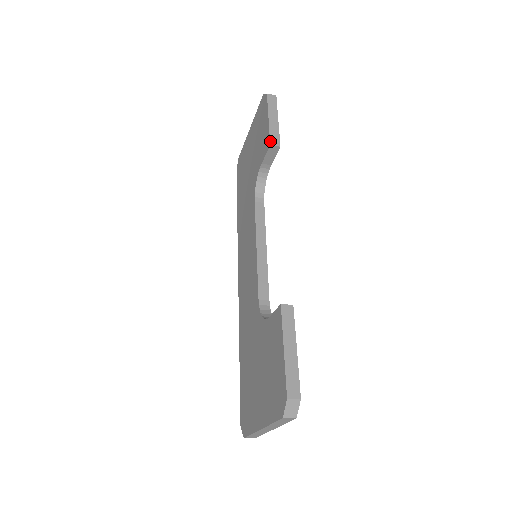
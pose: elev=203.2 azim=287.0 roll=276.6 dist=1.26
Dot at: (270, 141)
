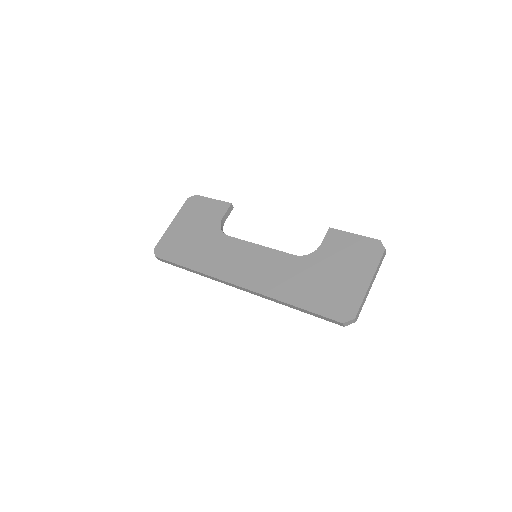
Dot at: (229, 203)
